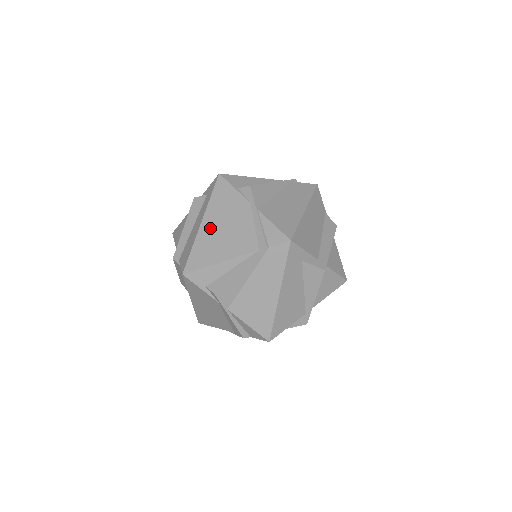
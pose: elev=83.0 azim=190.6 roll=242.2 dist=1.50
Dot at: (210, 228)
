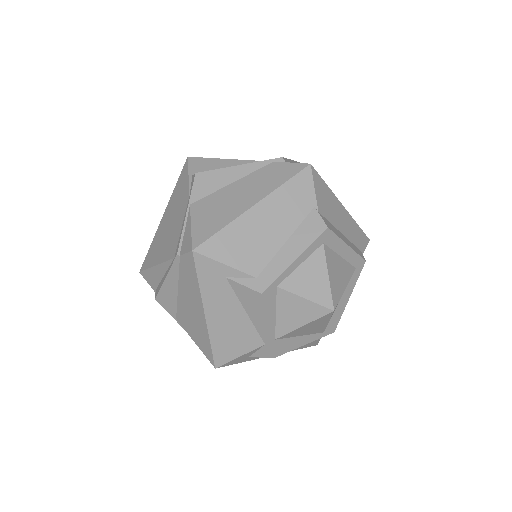
Dot at: (164, 223)
